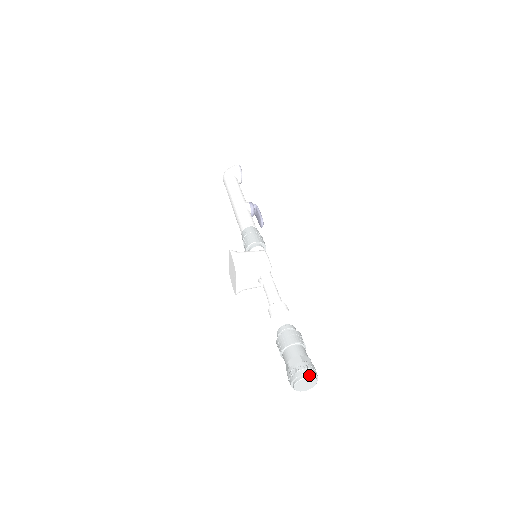
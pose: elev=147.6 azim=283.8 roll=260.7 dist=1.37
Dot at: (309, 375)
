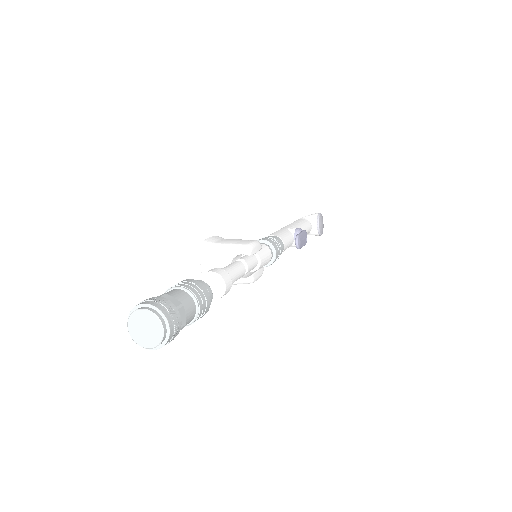
Dot at: (149, 308)
